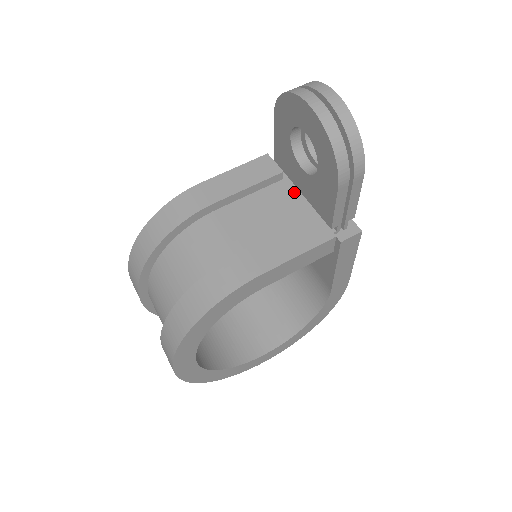
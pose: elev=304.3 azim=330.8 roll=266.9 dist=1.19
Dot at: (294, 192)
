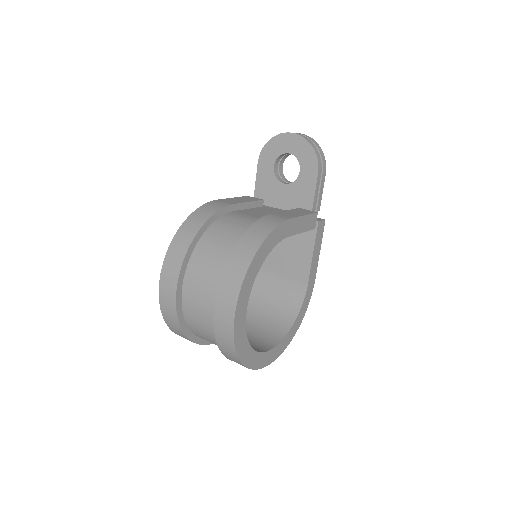
Dot at: (275, 209)
